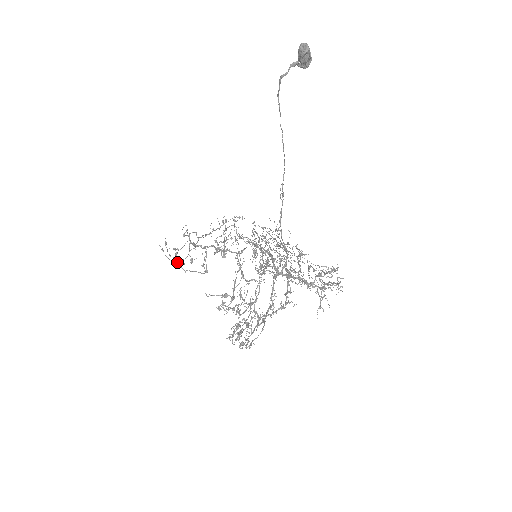
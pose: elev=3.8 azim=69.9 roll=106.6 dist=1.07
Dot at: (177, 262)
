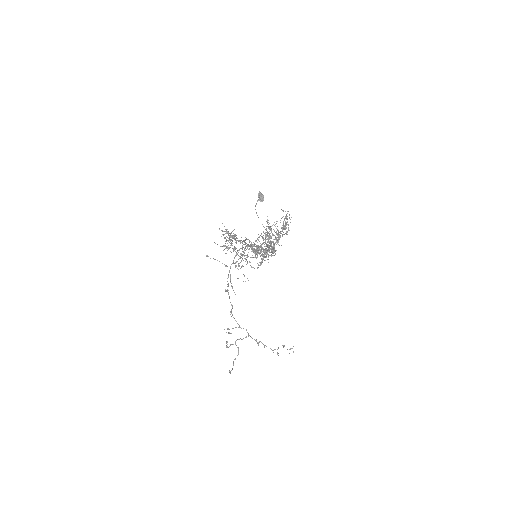
Dot at: (206, 256)
